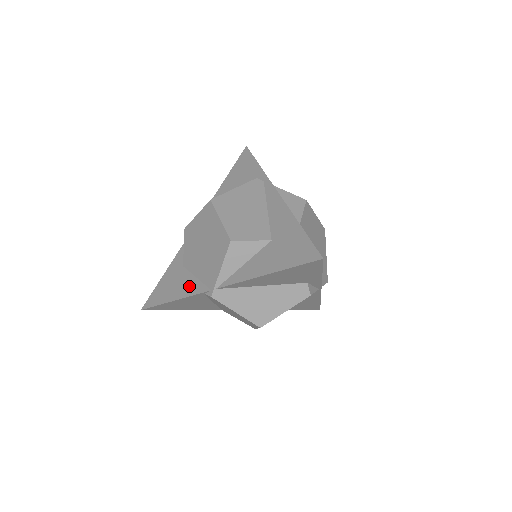
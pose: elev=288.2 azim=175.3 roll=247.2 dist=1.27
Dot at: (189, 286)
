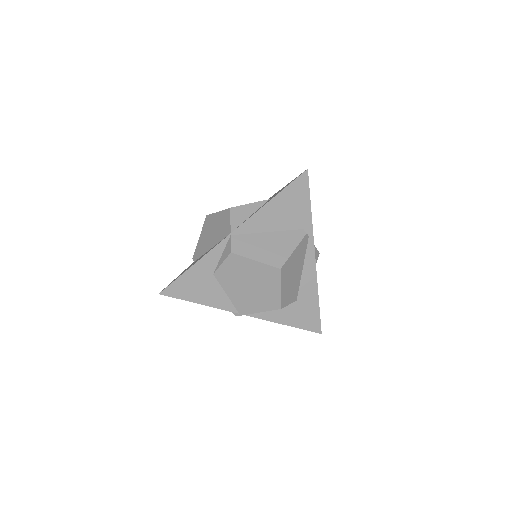
Dot at: (218, 299)
